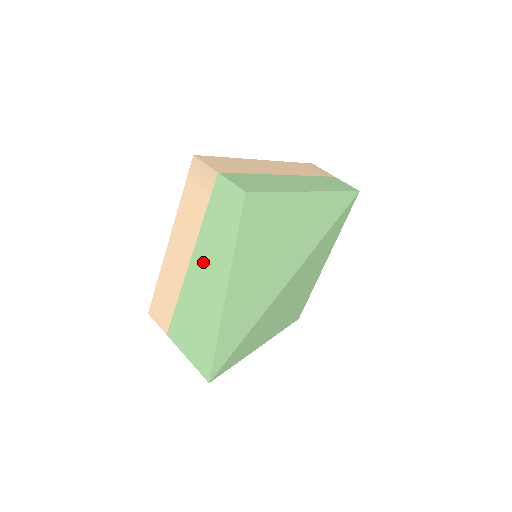
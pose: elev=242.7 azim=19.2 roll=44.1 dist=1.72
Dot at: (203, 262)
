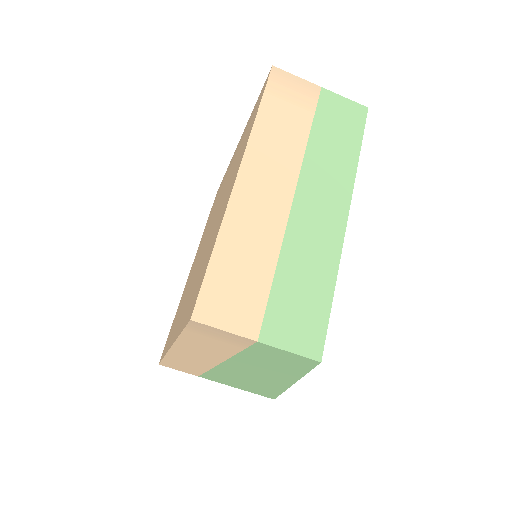
Dot at: (246, 369)
